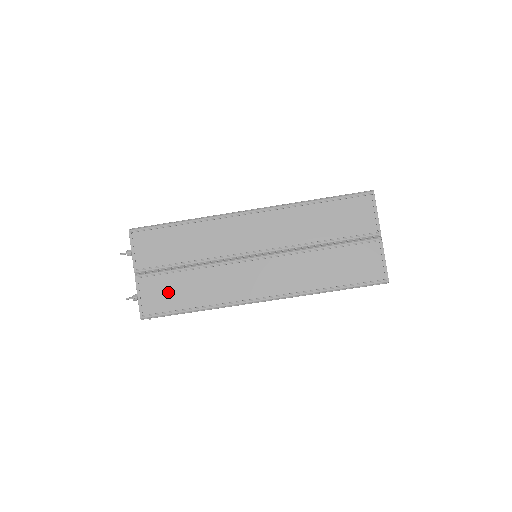
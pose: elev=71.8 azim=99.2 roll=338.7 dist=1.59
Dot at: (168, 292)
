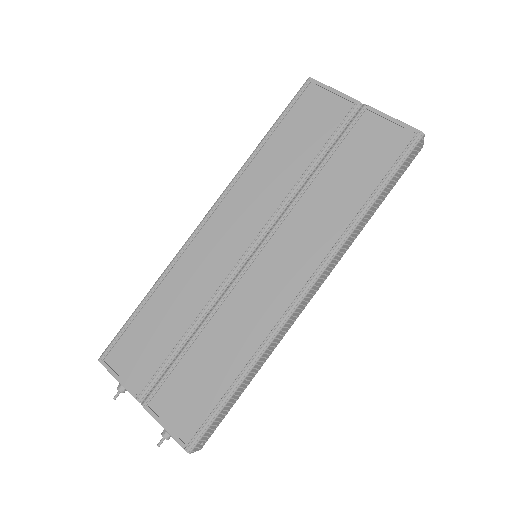
Dot at: (193, 388)
